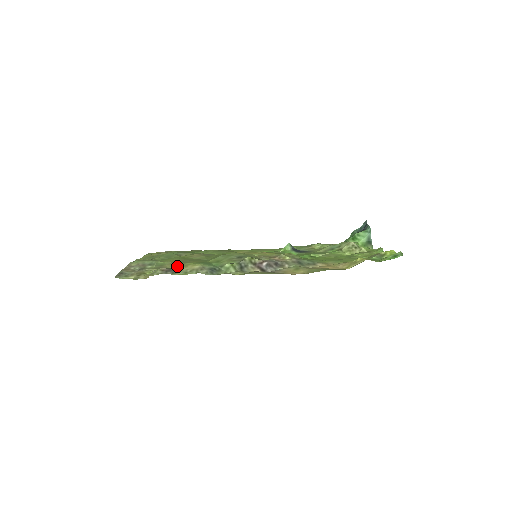
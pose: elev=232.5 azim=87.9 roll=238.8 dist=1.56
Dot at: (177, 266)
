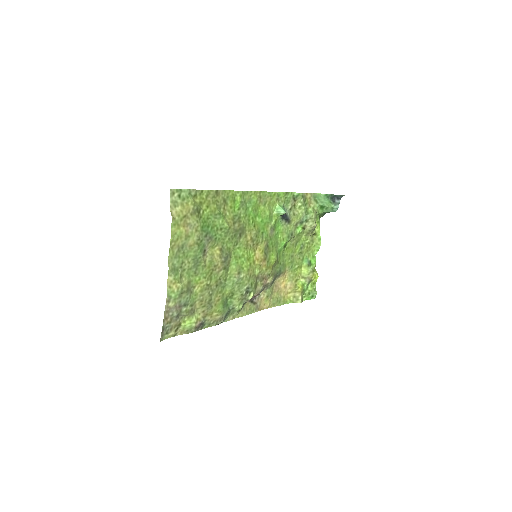
Dot at: (206, 313)
